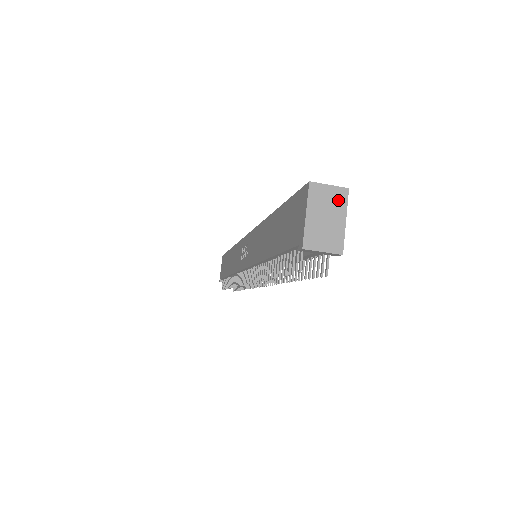
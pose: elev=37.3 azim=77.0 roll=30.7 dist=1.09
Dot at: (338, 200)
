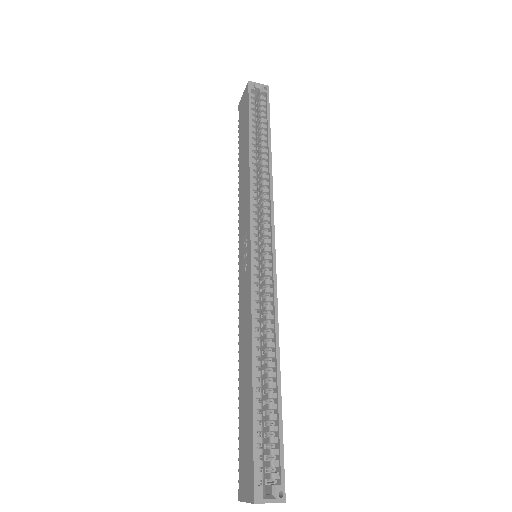
Dot at: (274, 502)
